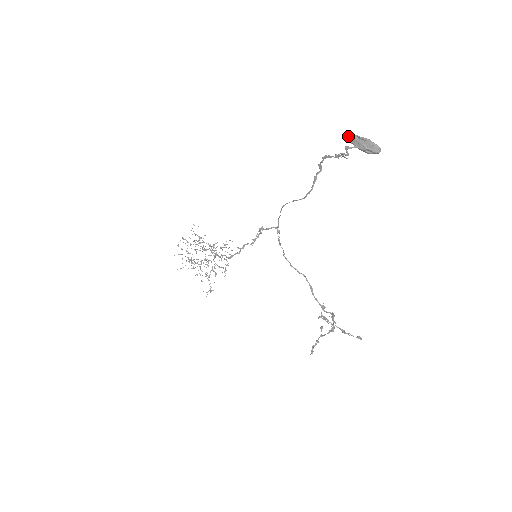
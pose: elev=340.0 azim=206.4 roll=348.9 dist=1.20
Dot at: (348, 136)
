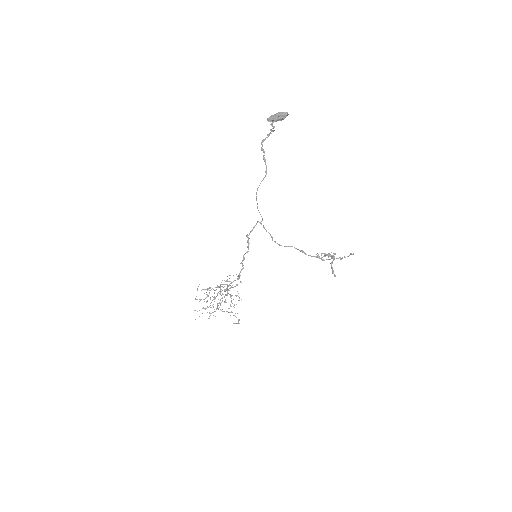
Dot at: (267, 120)
